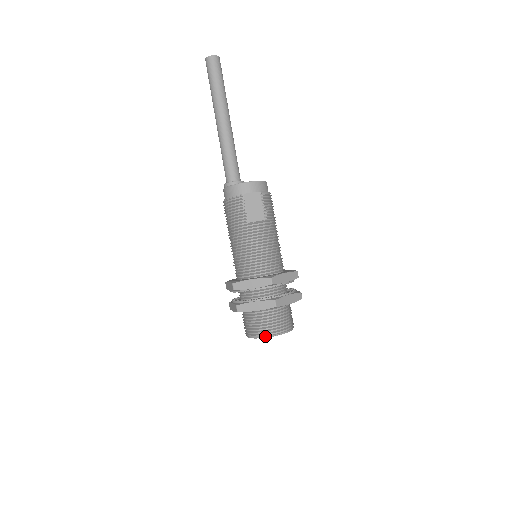
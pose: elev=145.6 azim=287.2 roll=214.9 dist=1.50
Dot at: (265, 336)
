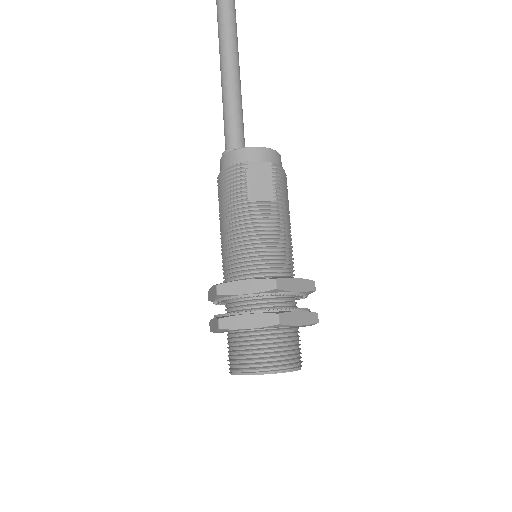
Dot at: (257, 372)
